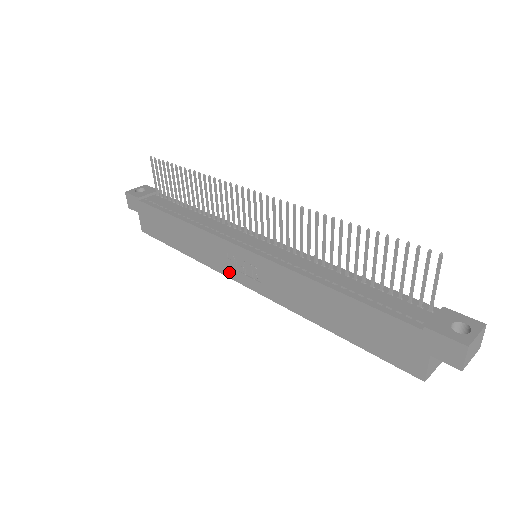
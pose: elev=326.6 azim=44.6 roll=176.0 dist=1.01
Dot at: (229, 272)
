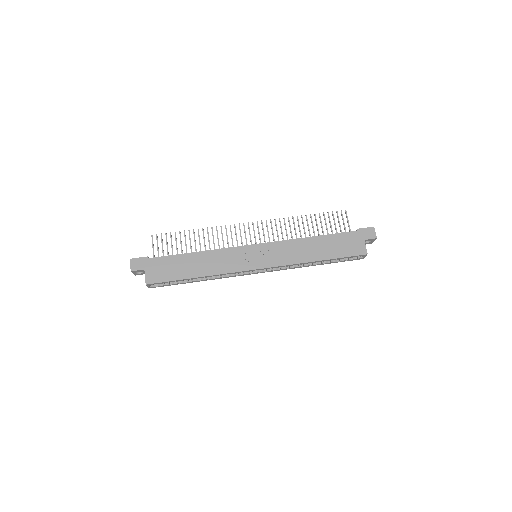
Dot at: (244, 267)
